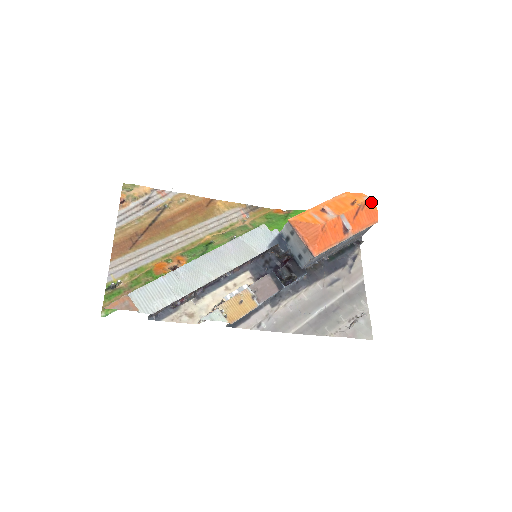
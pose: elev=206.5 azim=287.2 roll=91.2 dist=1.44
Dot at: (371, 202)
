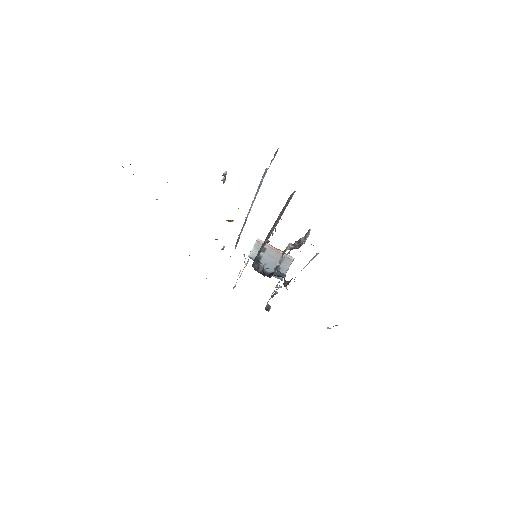
Dot at: occluded
